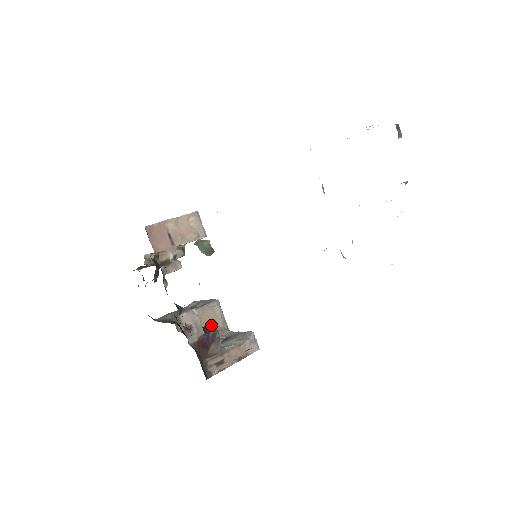
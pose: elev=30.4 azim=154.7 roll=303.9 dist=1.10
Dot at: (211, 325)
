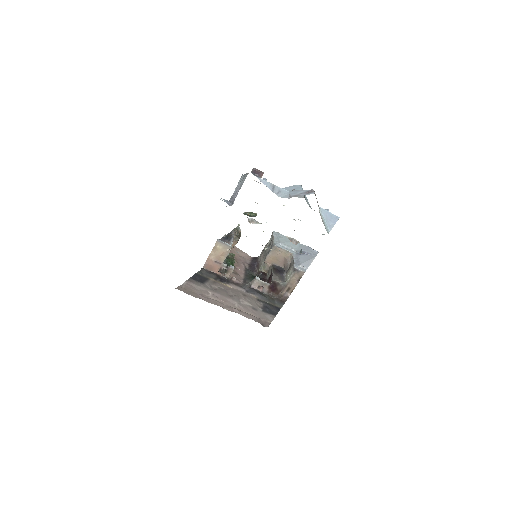
Dot at: (281, 258)
